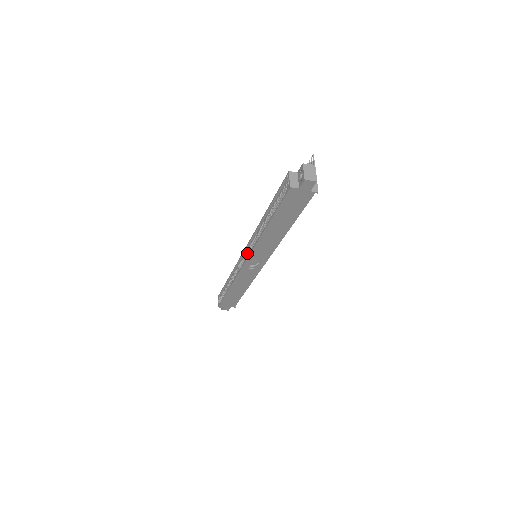
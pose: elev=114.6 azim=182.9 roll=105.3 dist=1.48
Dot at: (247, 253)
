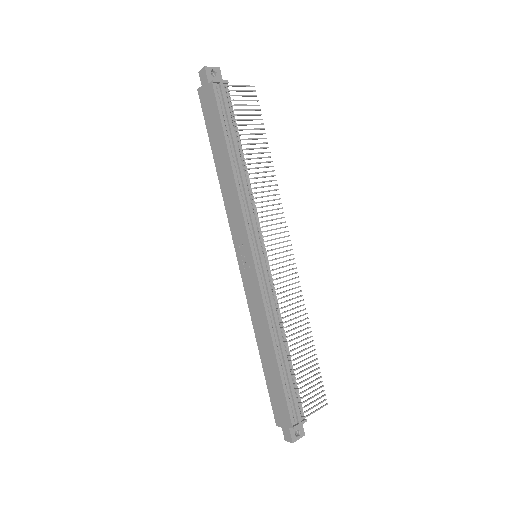
Dot at: occluded
